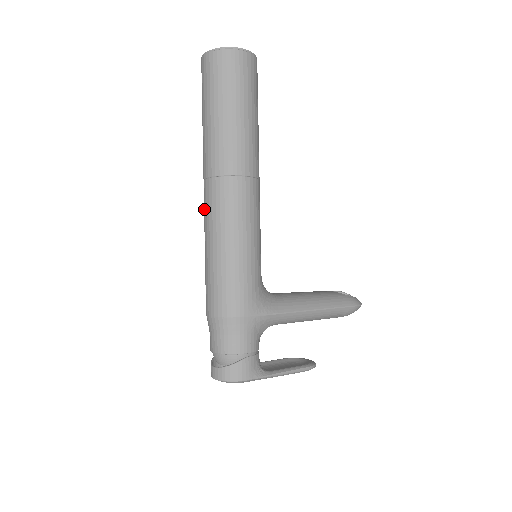
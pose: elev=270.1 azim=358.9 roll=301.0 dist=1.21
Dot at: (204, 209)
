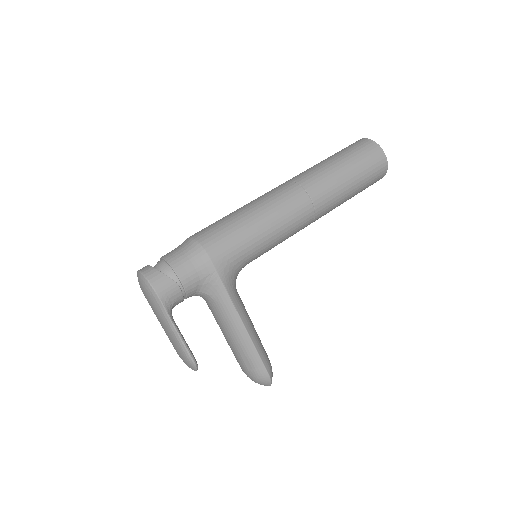
Dot at: occluded
